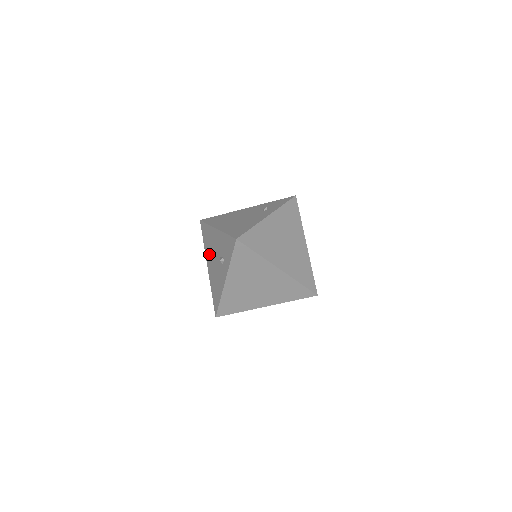
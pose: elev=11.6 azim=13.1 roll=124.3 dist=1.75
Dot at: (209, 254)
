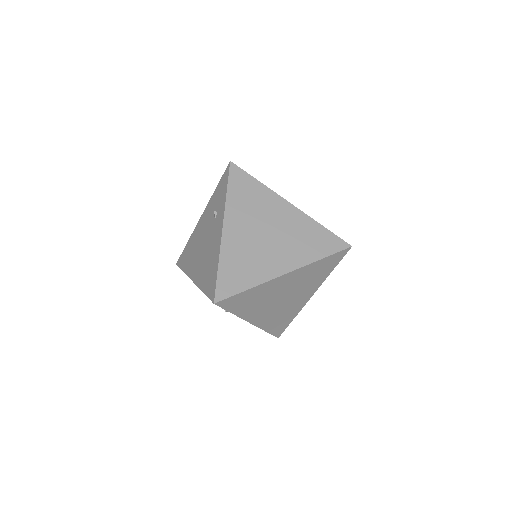
Dot at: occluded
